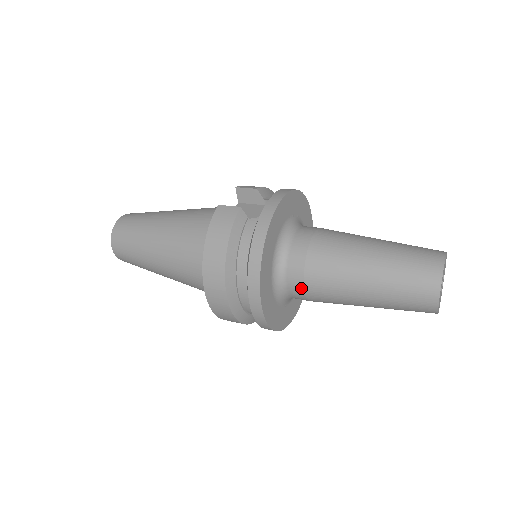
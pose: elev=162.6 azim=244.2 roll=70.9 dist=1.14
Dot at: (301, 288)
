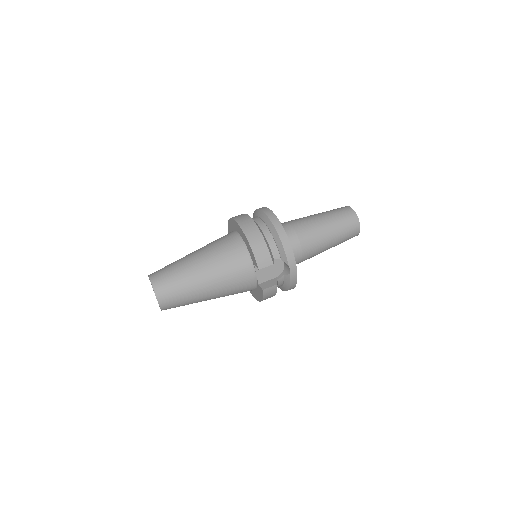
Dot at: occluded
